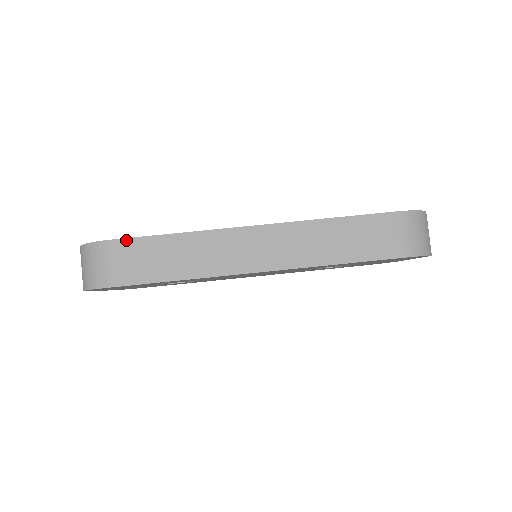
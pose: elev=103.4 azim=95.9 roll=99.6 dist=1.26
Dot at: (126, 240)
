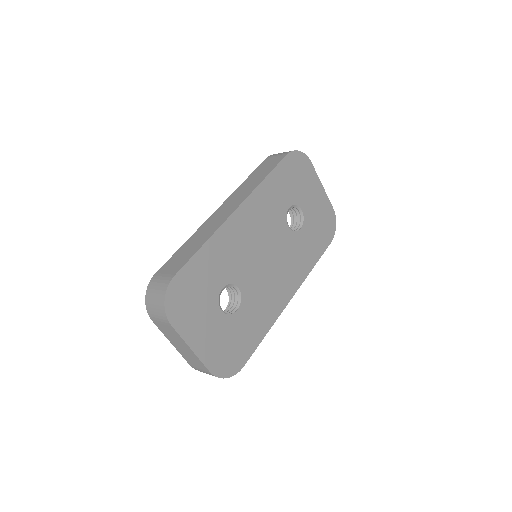
Dot at: (162, 267)
